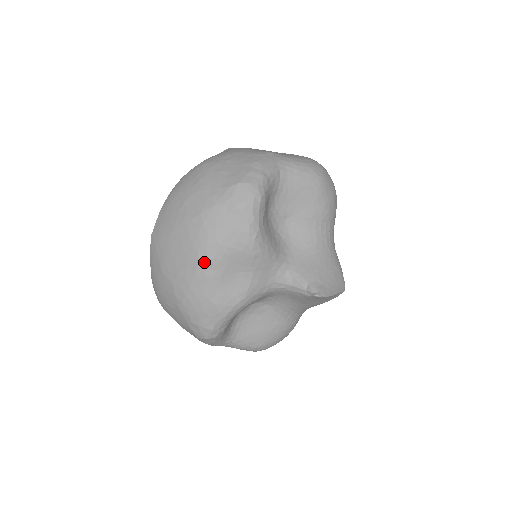
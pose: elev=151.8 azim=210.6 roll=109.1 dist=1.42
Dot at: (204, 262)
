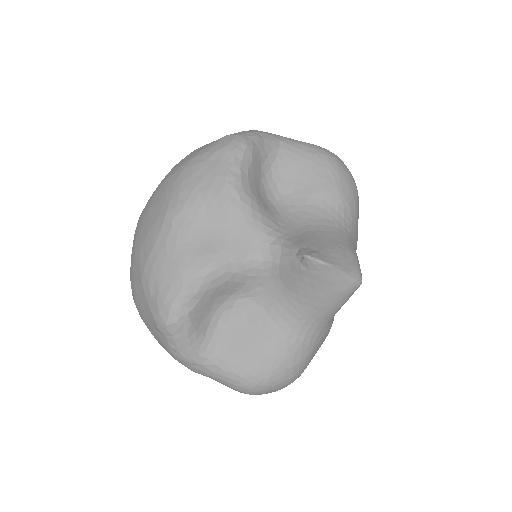
Dot at: (173, 211)
